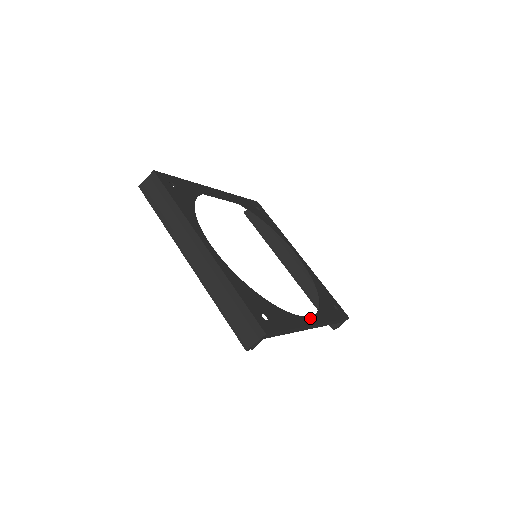
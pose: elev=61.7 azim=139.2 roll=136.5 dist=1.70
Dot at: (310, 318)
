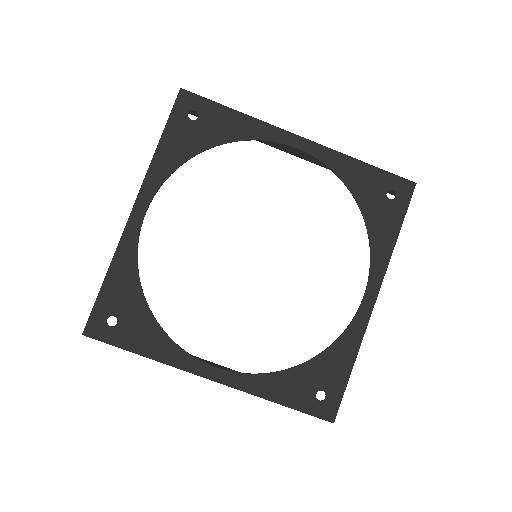
Dot at: (366, 299)
